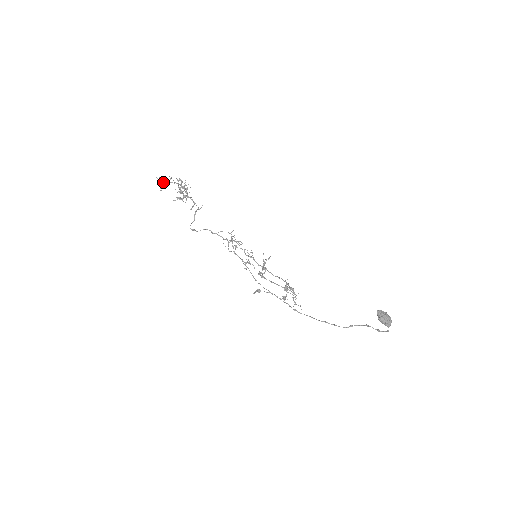
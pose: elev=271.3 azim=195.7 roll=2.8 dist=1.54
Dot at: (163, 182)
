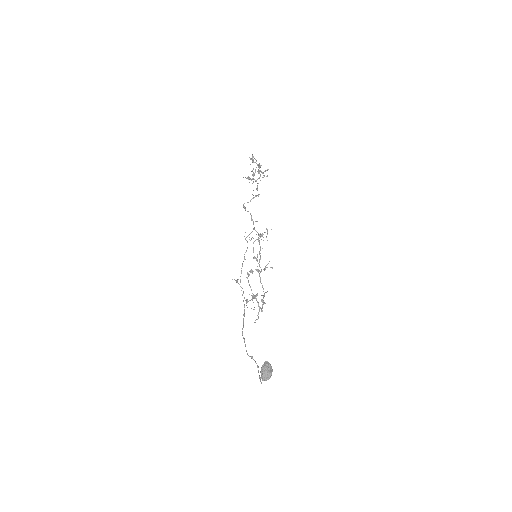
Dot at: (253, 160)
